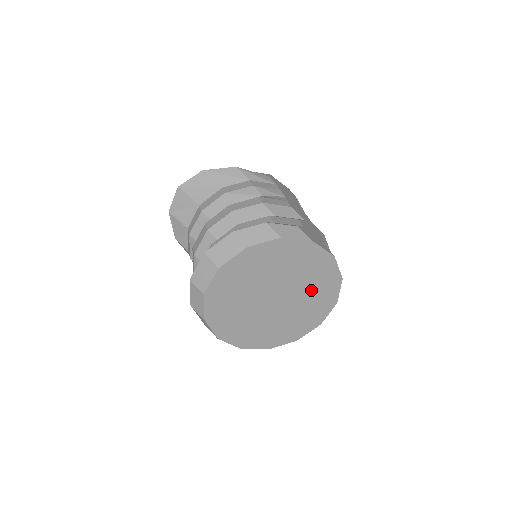
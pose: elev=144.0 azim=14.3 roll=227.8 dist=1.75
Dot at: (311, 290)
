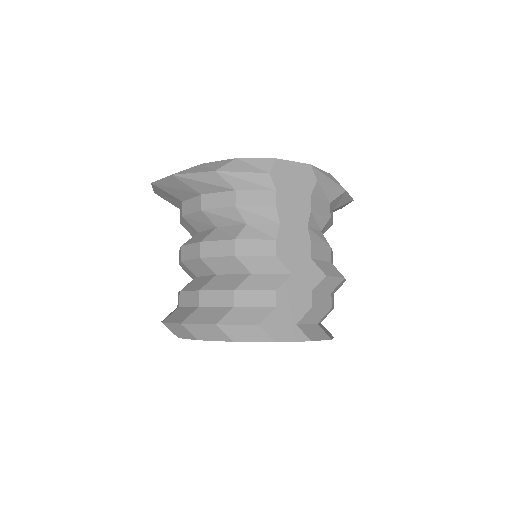
Dot at: occluded
